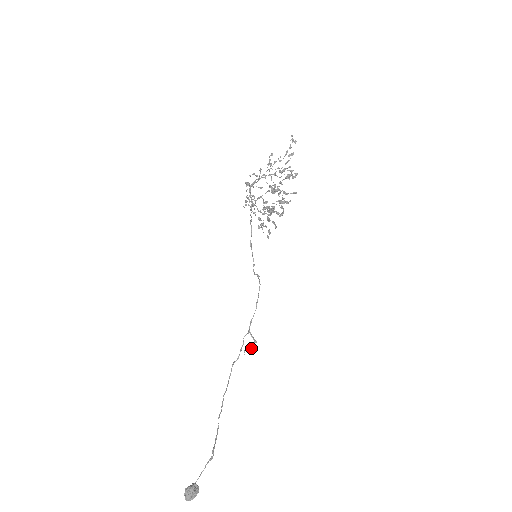
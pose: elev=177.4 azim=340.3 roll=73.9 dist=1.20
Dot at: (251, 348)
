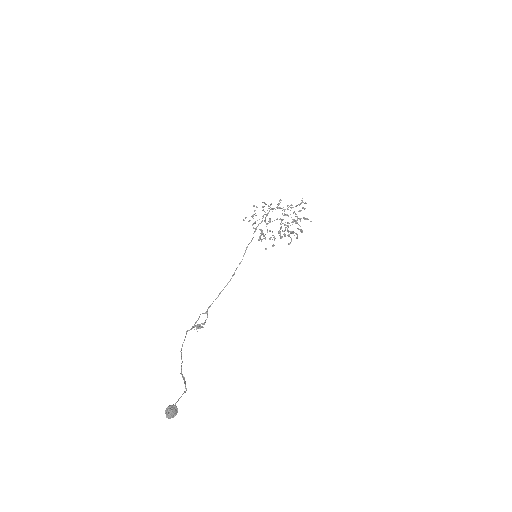
Dot at: (200, 327)
